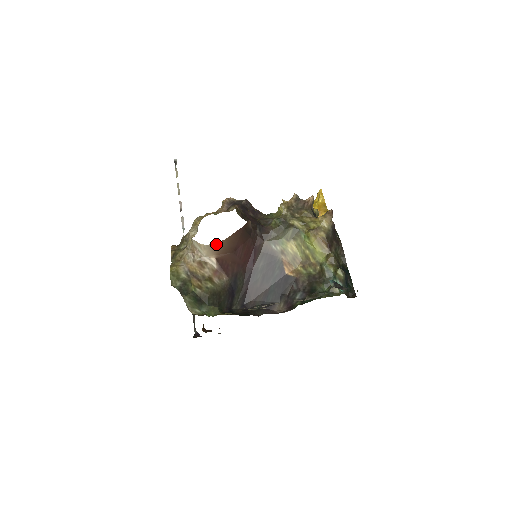
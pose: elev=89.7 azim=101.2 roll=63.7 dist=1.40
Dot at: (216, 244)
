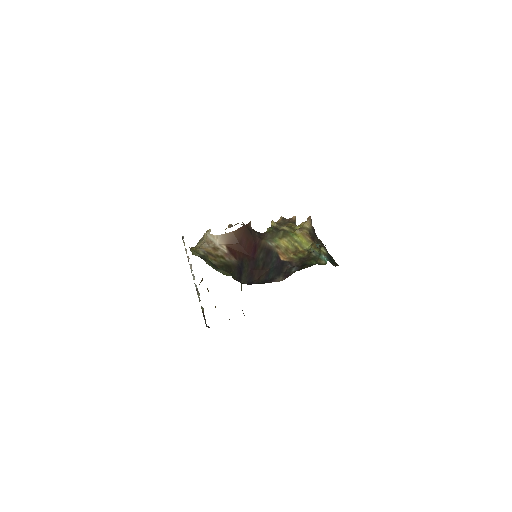
Dot at: (226, 235)
